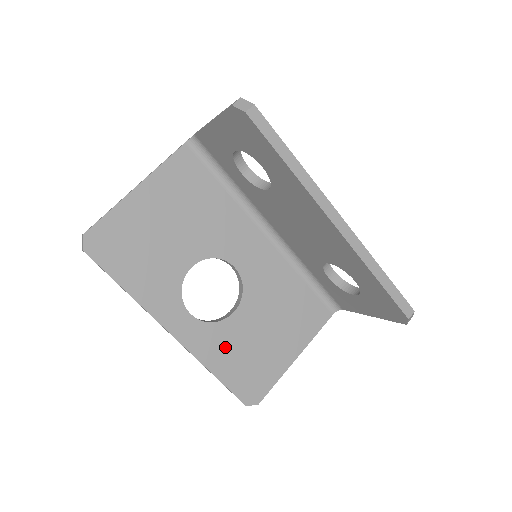
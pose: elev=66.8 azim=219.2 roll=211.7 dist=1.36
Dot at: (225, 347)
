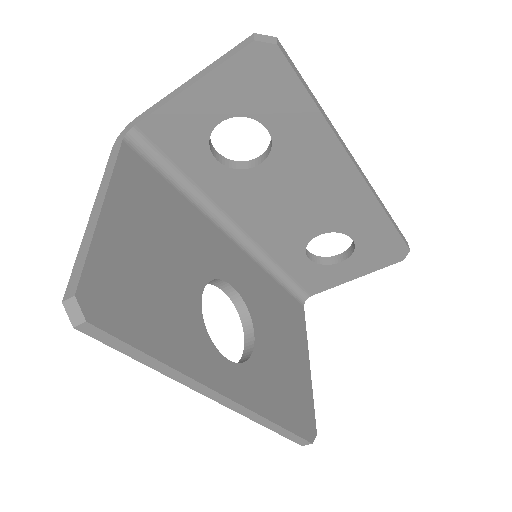
Dot at: (269, 384)
